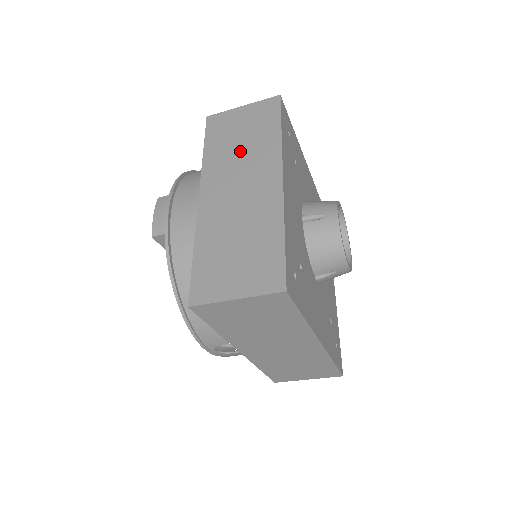
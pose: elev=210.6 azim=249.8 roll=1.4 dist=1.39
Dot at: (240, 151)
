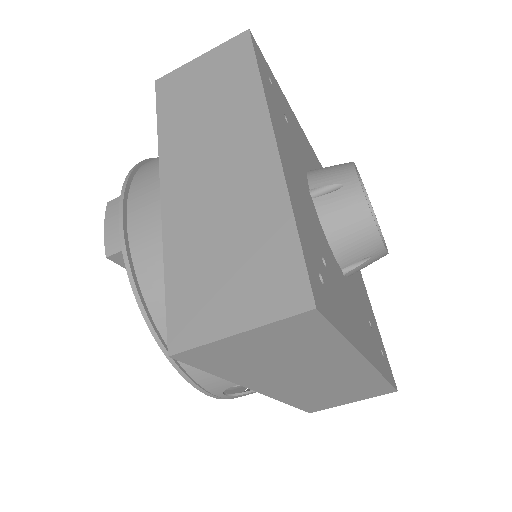
Dot at: (207, 115)
